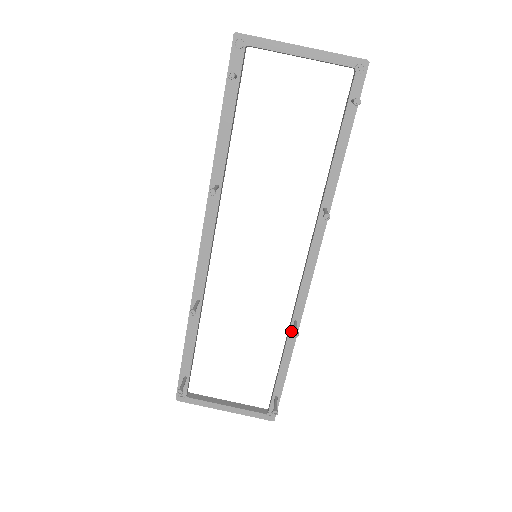
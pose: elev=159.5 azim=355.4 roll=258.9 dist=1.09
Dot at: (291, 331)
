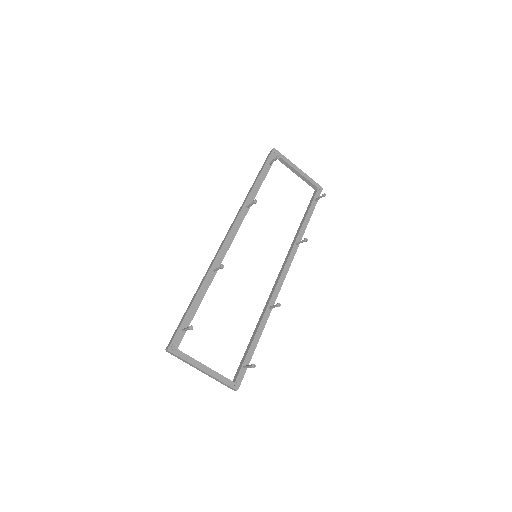
Dot at: (265, 314)
